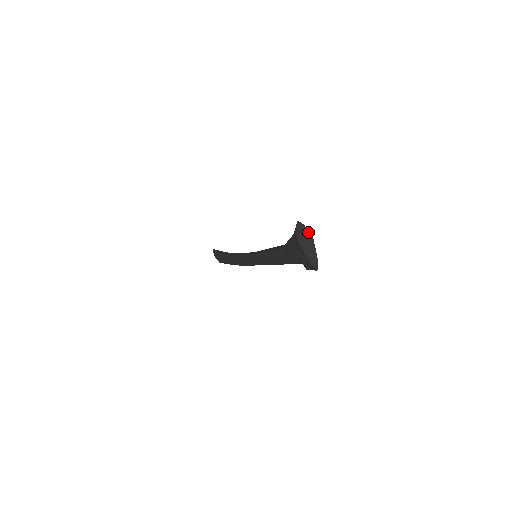
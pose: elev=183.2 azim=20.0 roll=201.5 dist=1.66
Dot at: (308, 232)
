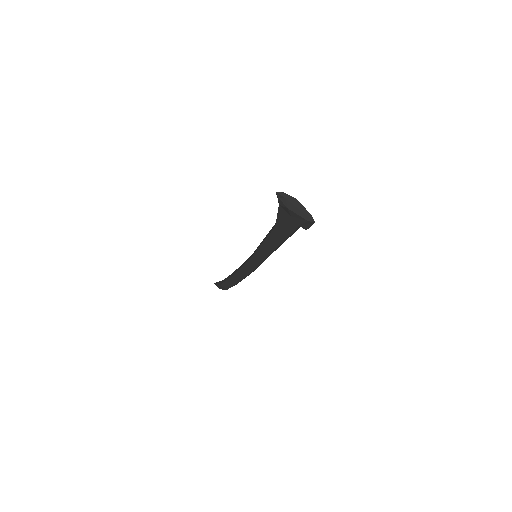
Dot at: (290, 196)
